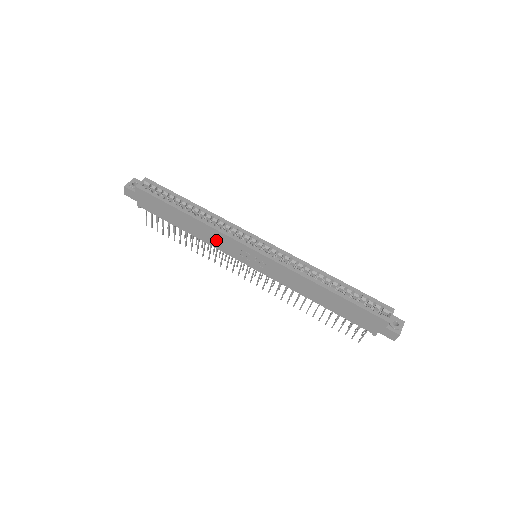
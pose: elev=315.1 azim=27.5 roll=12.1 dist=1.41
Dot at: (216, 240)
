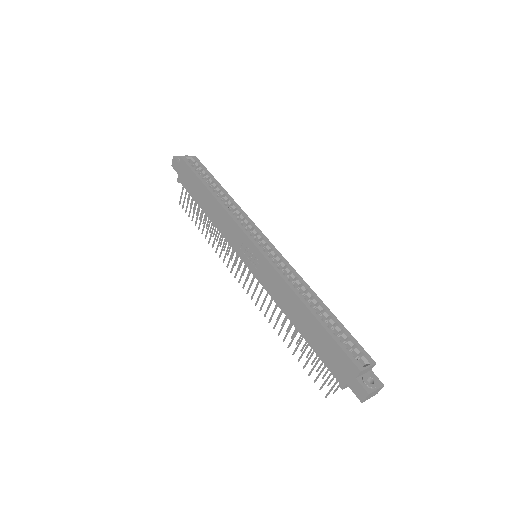
Dot at: (225, 226)
